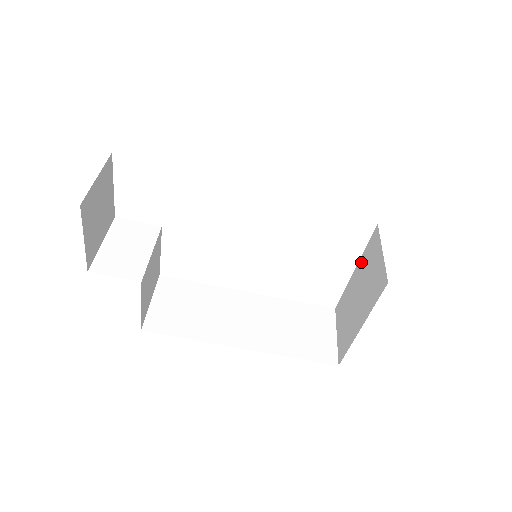
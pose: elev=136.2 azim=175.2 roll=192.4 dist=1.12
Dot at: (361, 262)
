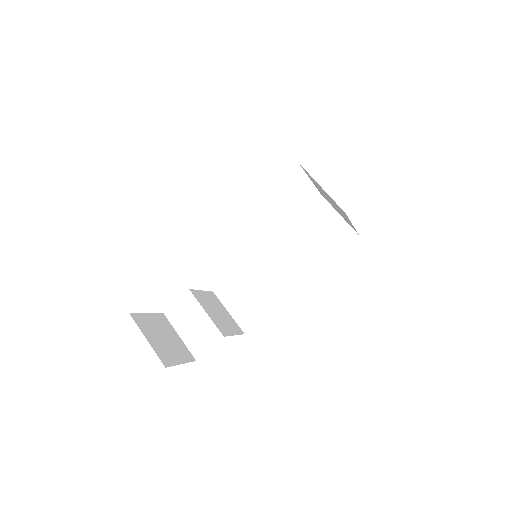
Dot at: occluded
